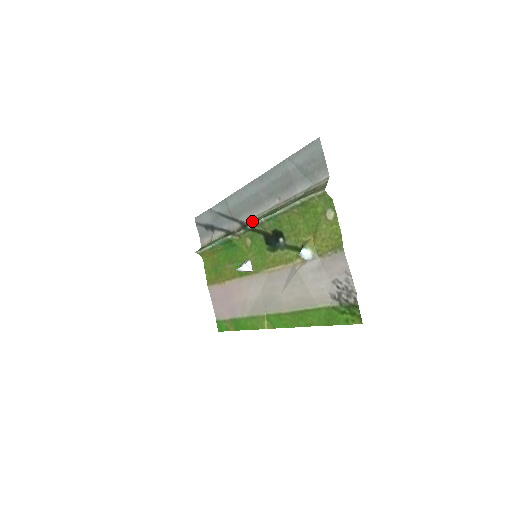
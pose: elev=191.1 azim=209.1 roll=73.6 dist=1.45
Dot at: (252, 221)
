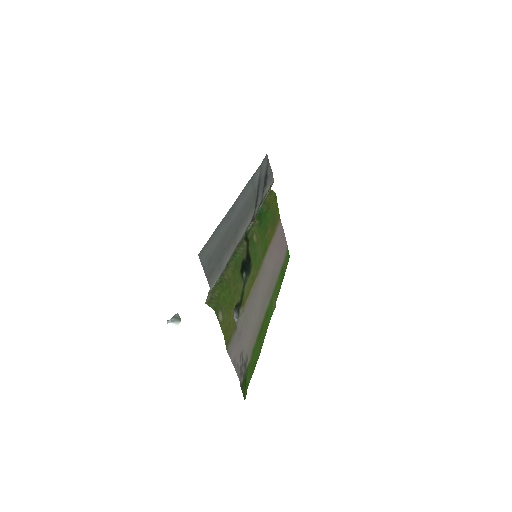
Dot at: (246, 230)
